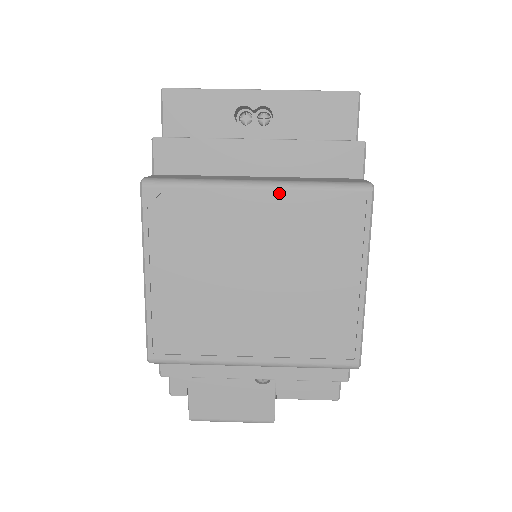
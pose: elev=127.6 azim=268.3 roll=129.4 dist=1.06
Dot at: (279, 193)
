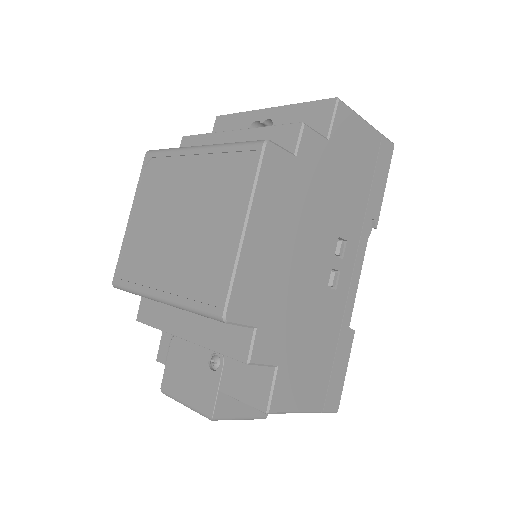
Dot at: (207, 152)
